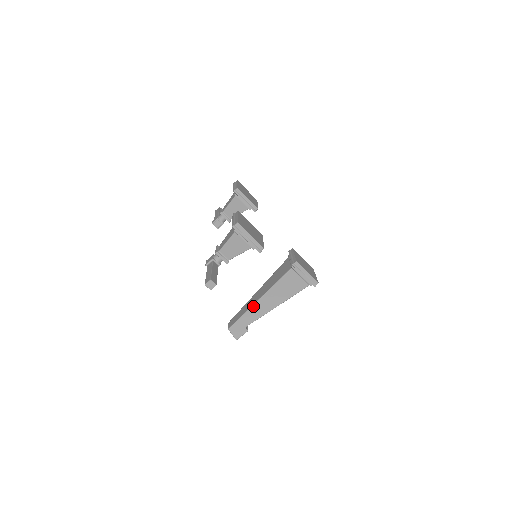
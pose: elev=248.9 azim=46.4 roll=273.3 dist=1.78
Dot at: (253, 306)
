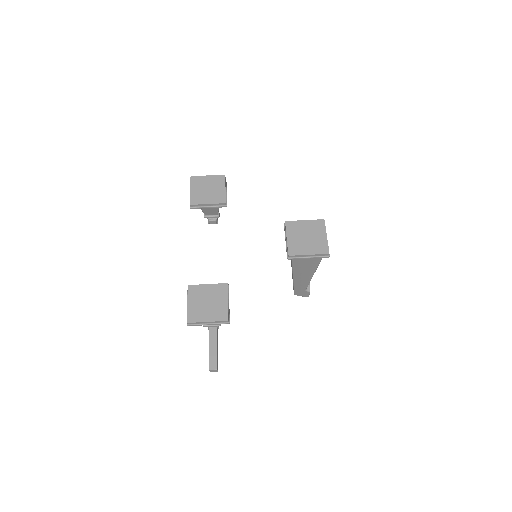
Dot at: (294, 282)
